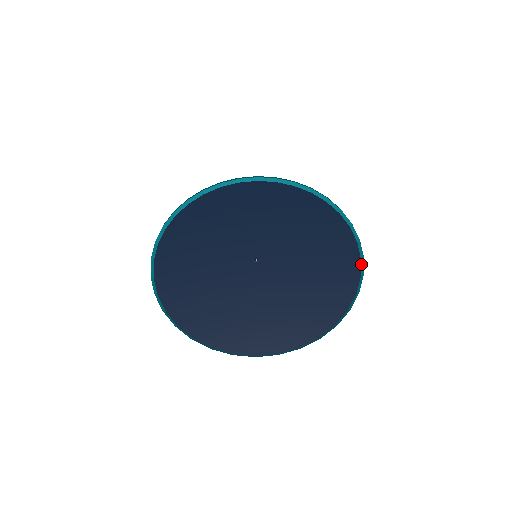
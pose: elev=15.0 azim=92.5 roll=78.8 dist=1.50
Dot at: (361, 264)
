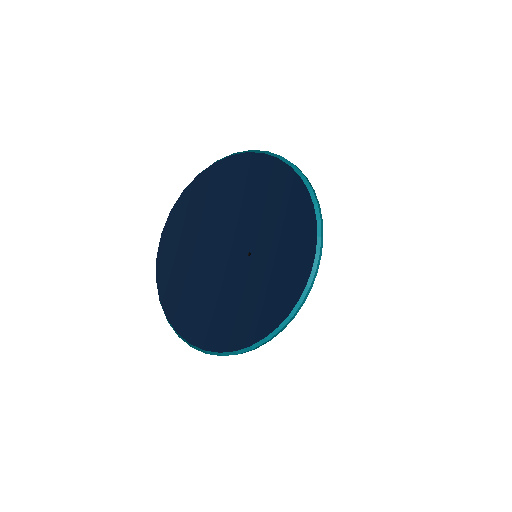
Dot at: (317, 225)
